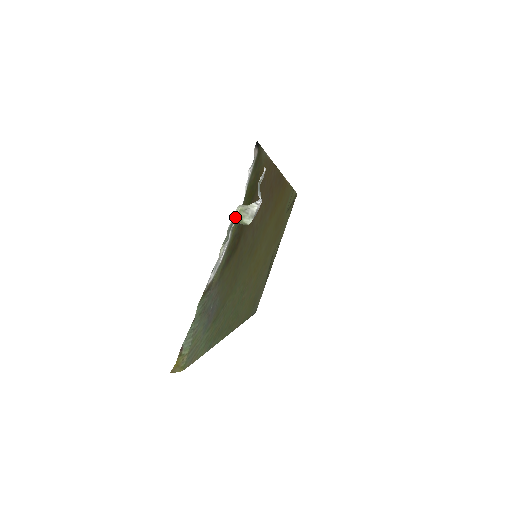
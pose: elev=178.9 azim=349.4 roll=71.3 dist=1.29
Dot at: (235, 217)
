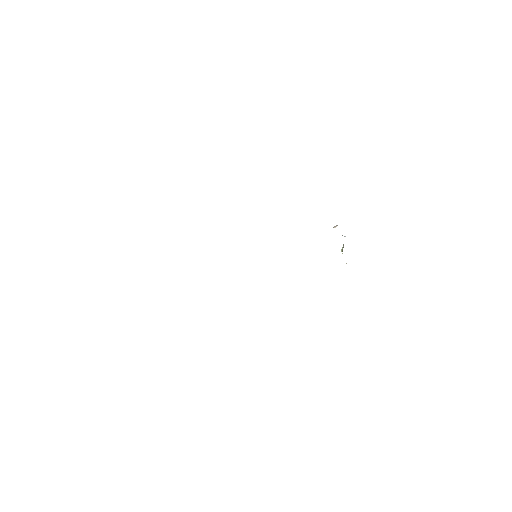
Dot at: occluded
